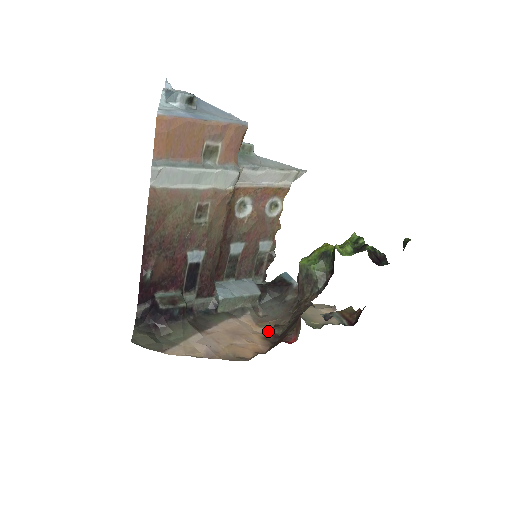
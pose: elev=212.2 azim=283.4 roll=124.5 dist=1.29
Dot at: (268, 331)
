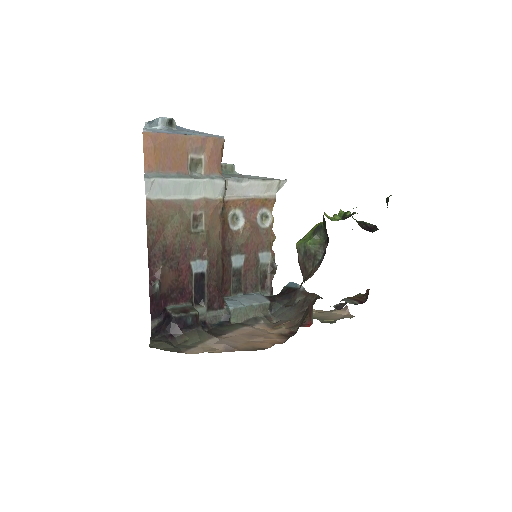
Dot at: (284, 330)
